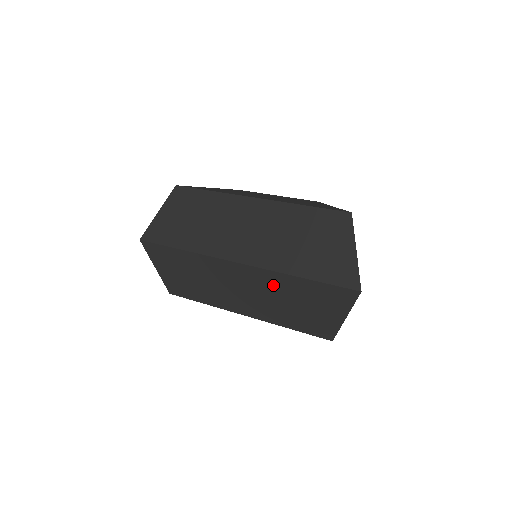
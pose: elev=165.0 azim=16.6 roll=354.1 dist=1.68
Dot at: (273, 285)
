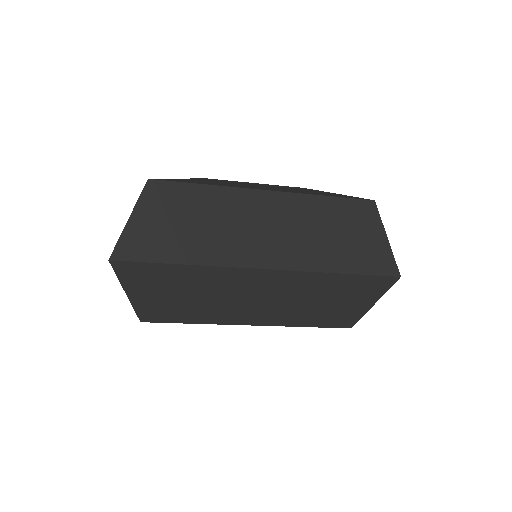
Dot at: (305, 286)
